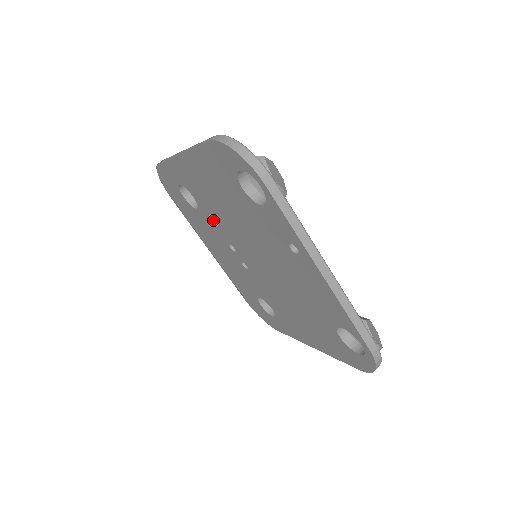
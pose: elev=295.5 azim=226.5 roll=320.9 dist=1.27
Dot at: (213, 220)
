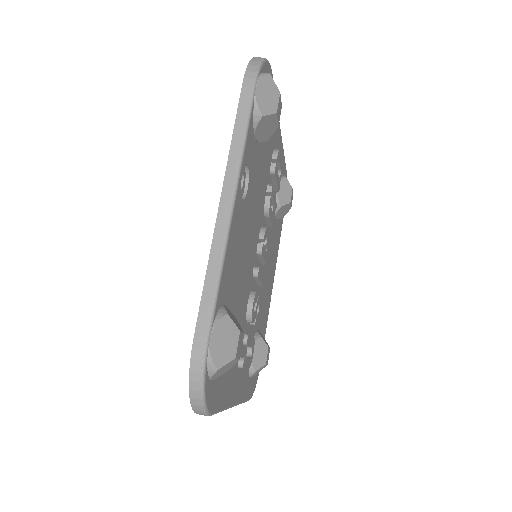
Dot at: occluded
